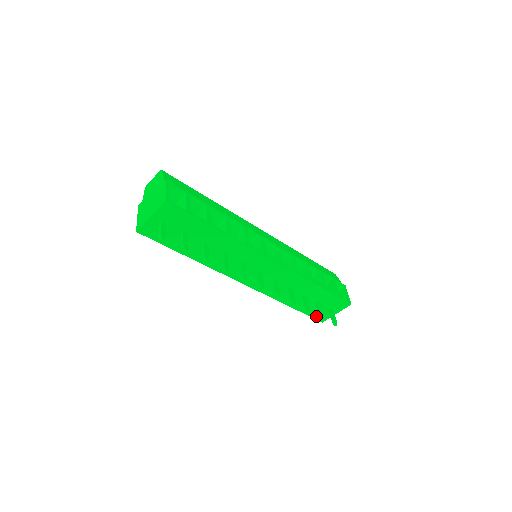
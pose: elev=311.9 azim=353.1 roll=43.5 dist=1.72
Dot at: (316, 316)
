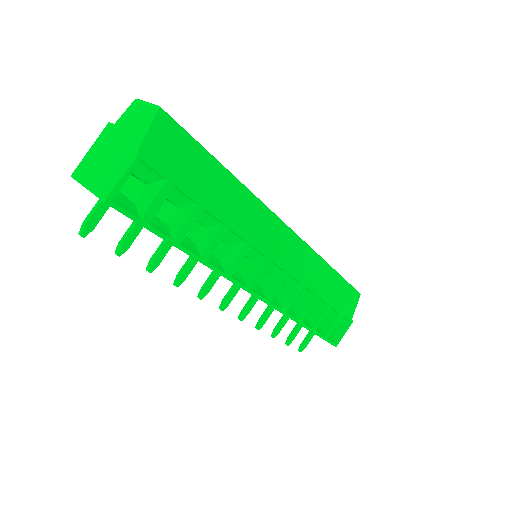
Dot at: occluded
